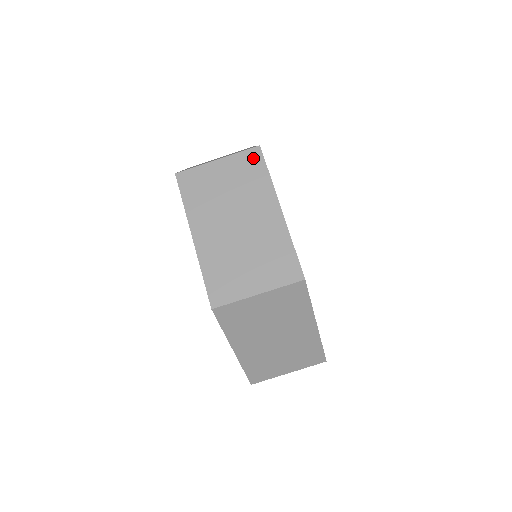
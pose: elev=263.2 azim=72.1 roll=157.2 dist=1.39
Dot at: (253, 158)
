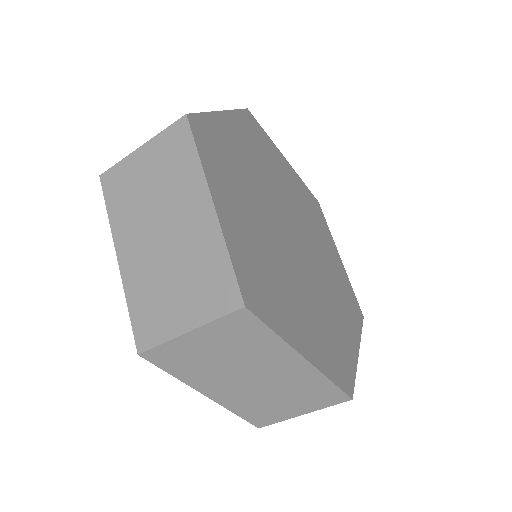
Dot at: (179, 134)
